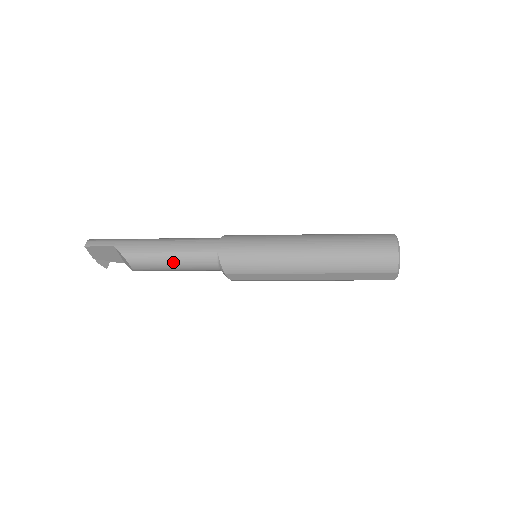
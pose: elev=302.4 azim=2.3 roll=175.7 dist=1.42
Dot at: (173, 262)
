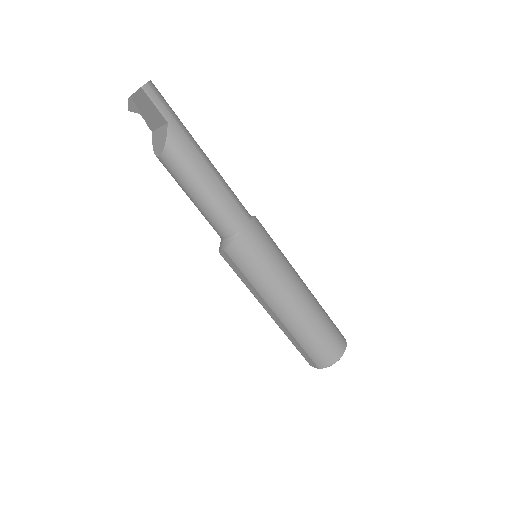
Dot at: (199, 197)
